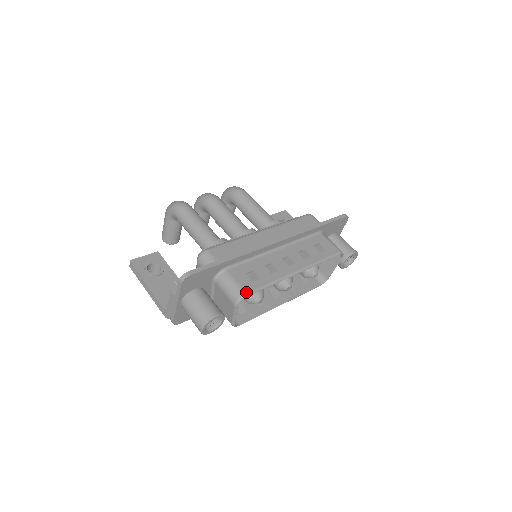
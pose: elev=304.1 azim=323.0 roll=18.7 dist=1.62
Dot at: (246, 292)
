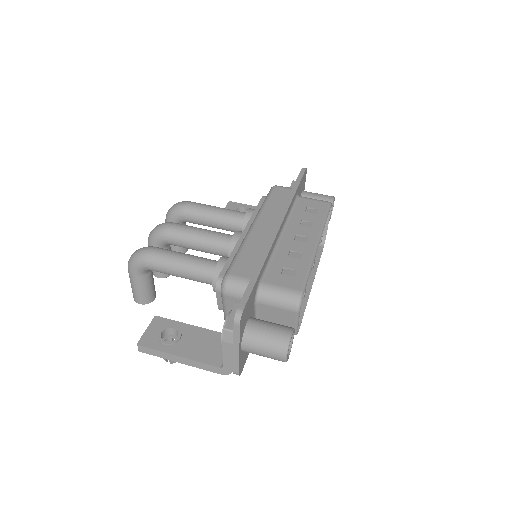
Dot at: (300, 291)
